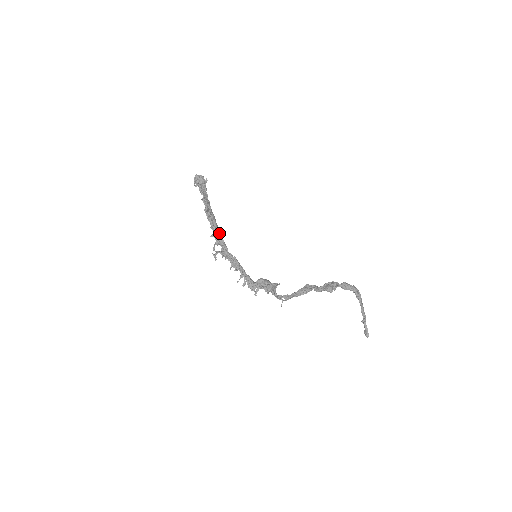
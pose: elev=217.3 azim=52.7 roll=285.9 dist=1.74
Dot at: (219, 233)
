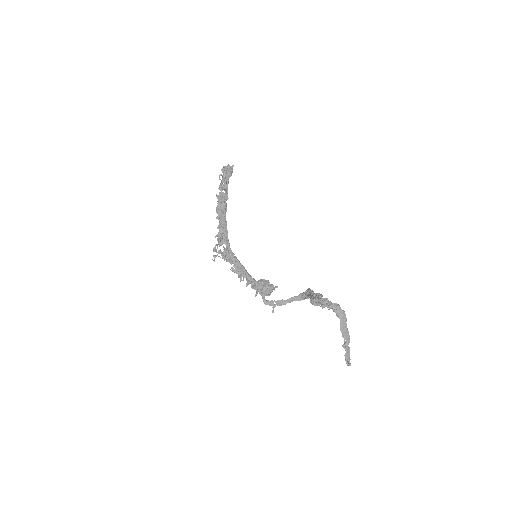
Dot at: (224, 232)
